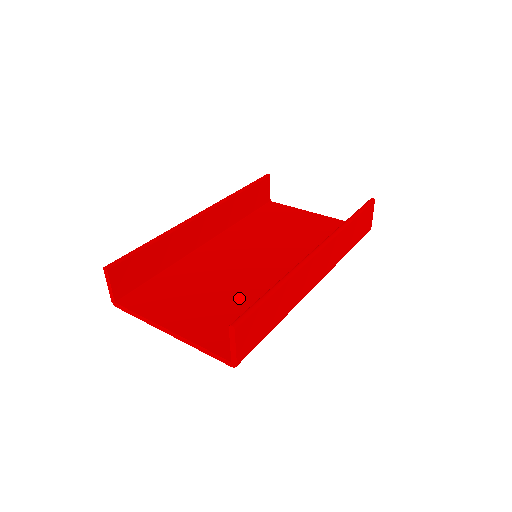
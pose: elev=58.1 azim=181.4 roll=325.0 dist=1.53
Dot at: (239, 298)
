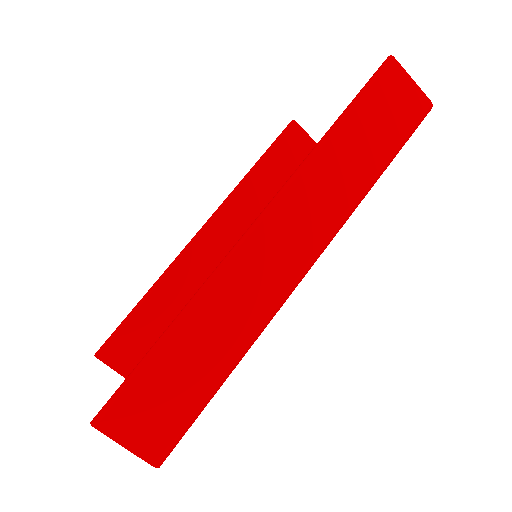
Dot at: occluded
